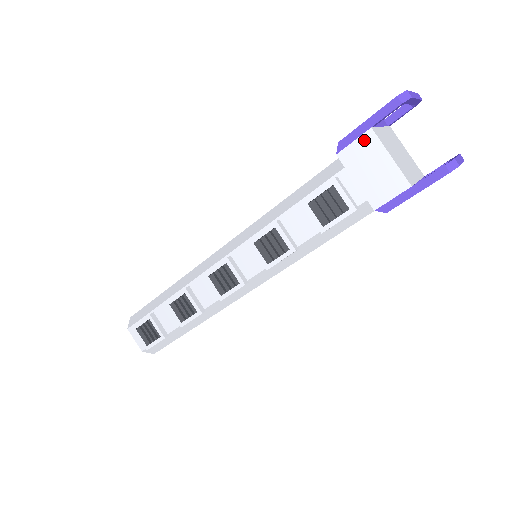
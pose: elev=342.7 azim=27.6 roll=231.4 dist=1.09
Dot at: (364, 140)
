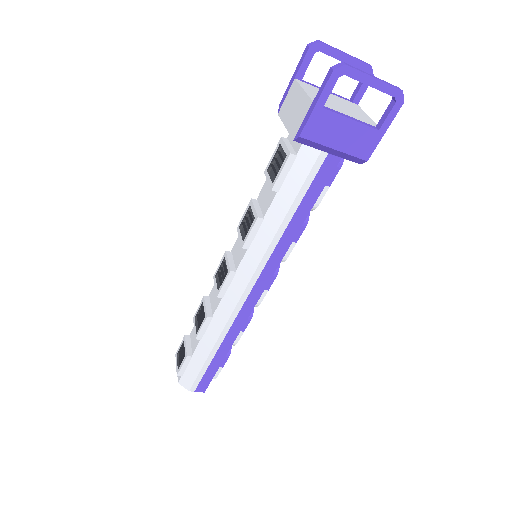
Dot at: (291, 91)
